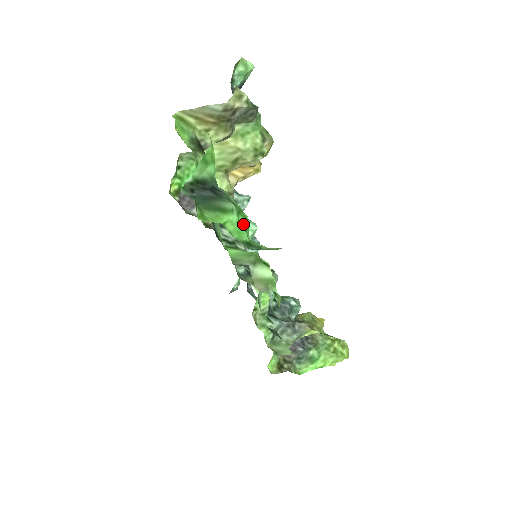
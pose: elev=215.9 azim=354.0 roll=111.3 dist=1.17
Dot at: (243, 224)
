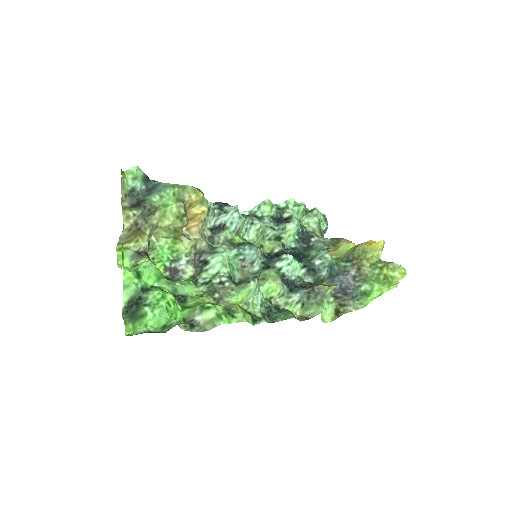
Dot at: (159, 314)
